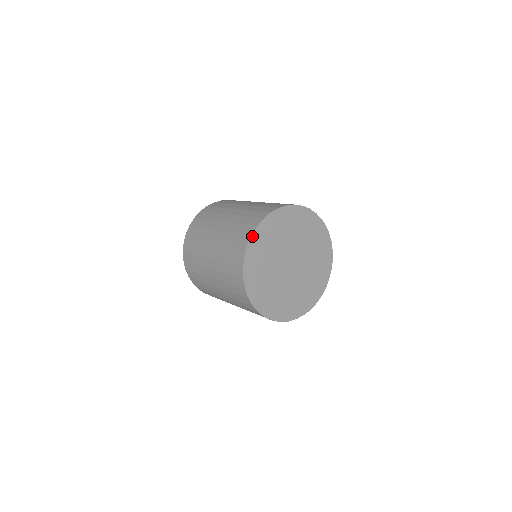
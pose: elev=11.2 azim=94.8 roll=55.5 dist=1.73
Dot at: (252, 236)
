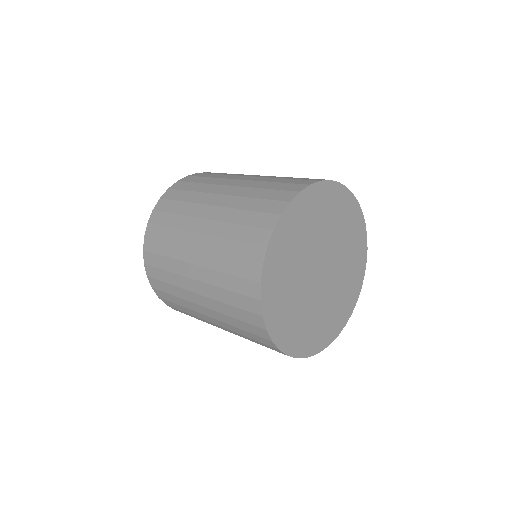
Dot at: (291, 203)
